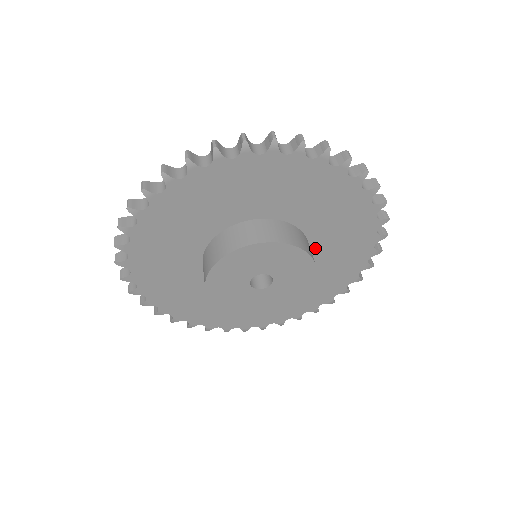
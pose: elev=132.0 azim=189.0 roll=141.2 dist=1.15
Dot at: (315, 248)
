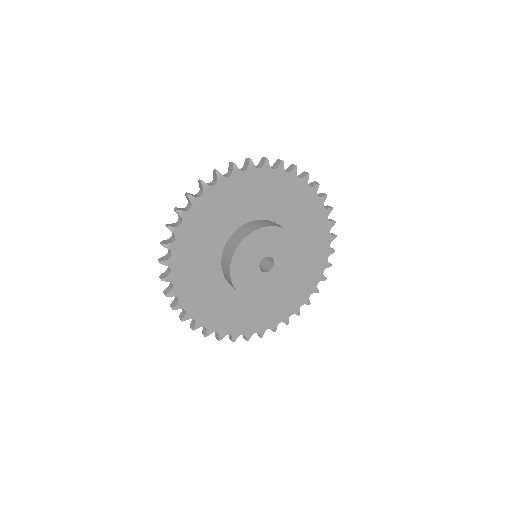
Dot at: occluded
